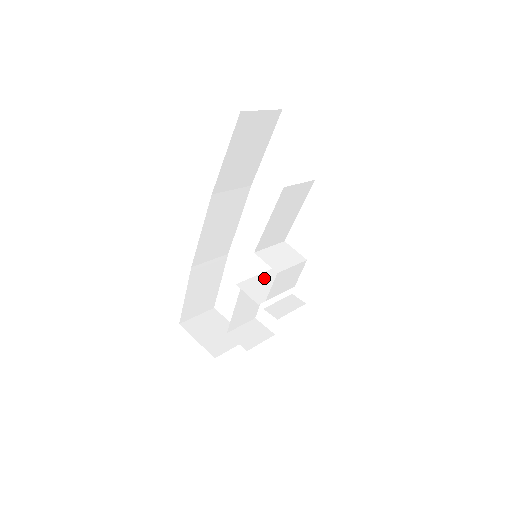
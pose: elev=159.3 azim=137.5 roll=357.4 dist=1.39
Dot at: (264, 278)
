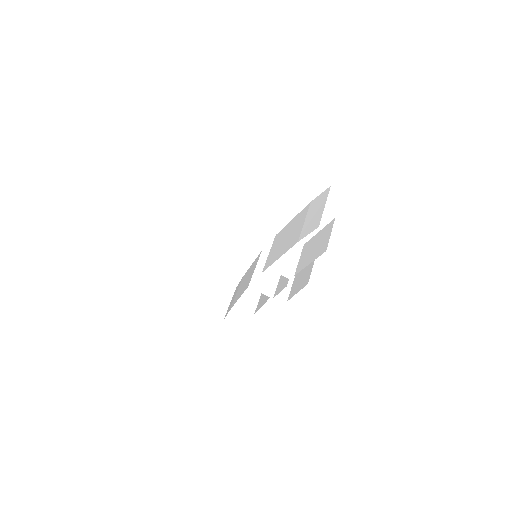
Dot at: (262, 266)
